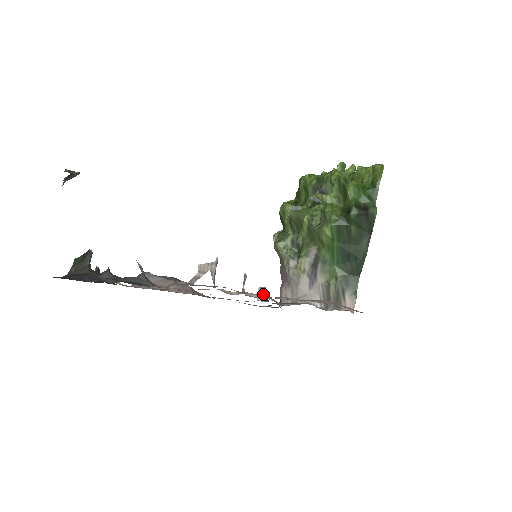
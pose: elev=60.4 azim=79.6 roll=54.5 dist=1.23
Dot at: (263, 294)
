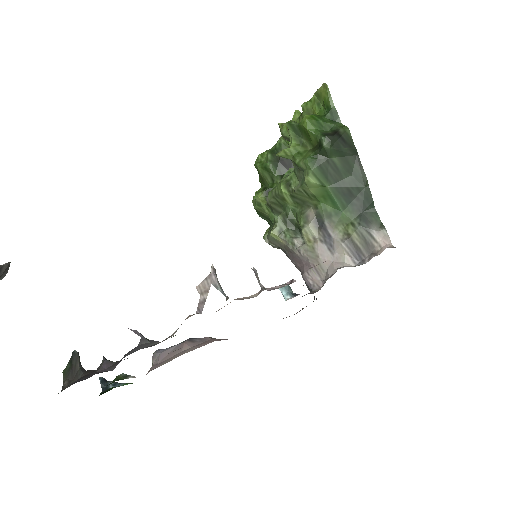
Dot at: (288, 291)
